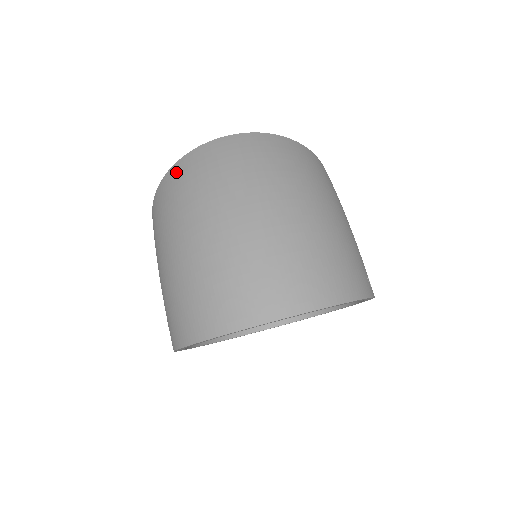
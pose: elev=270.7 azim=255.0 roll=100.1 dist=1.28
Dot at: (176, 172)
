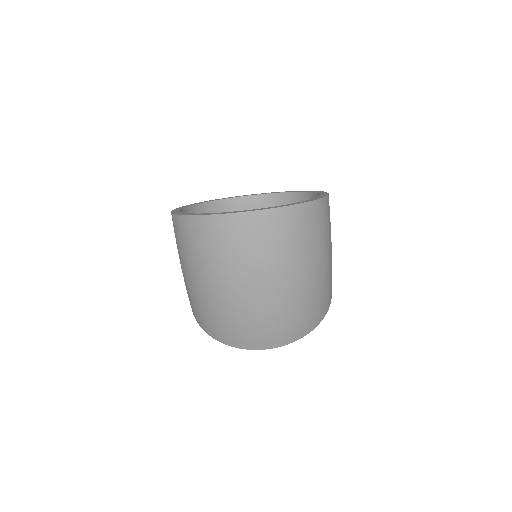
Dot at: (202, 228)
